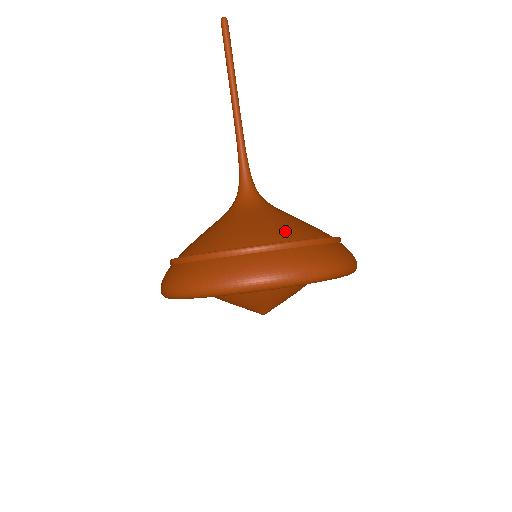
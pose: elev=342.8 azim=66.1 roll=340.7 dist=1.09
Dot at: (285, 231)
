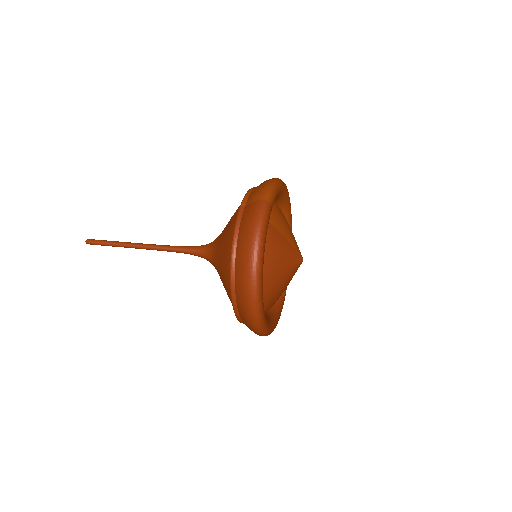
Dot at: occluded
